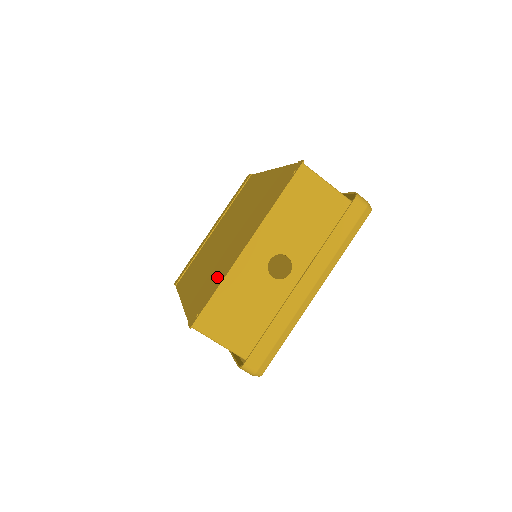
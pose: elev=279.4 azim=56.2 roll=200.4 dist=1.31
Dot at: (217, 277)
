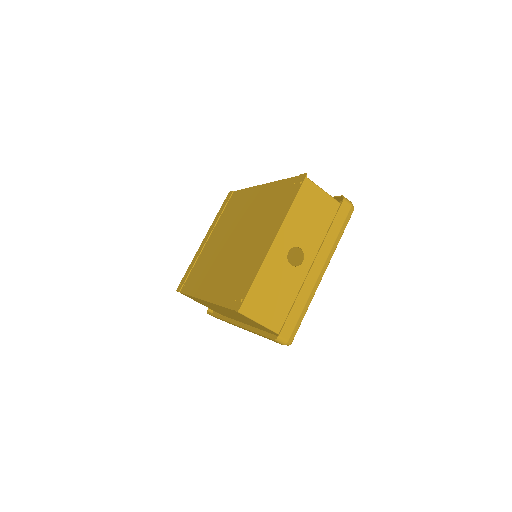
Dot at: (247, 270)
